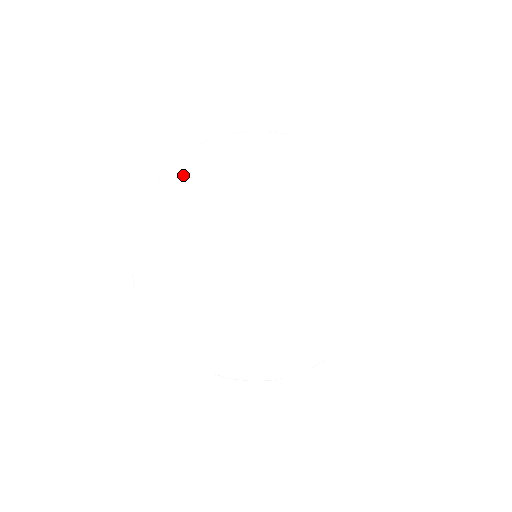
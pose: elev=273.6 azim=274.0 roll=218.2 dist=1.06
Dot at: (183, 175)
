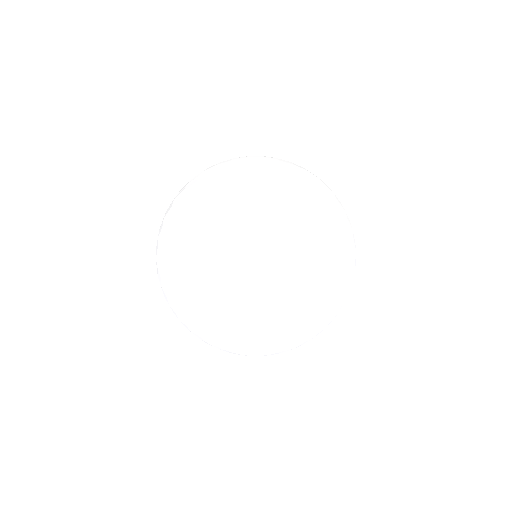
Dot at: (198, 332)
